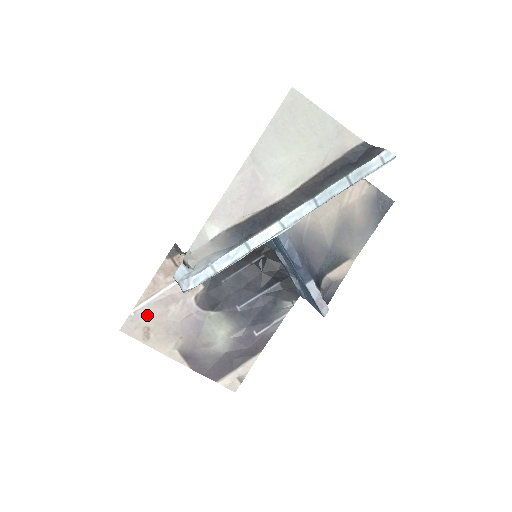
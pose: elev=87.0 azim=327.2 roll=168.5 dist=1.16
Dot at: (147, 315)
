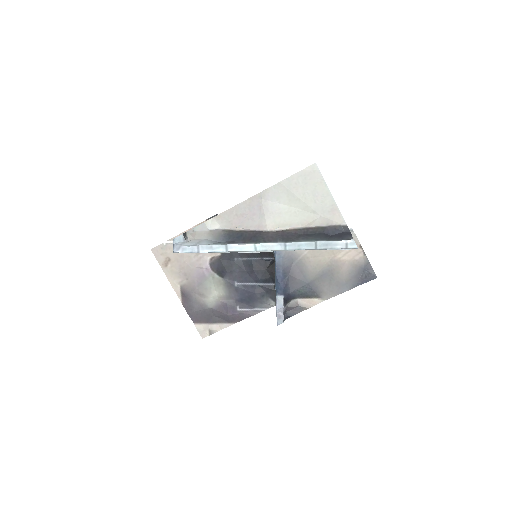
Dot at: occluded
